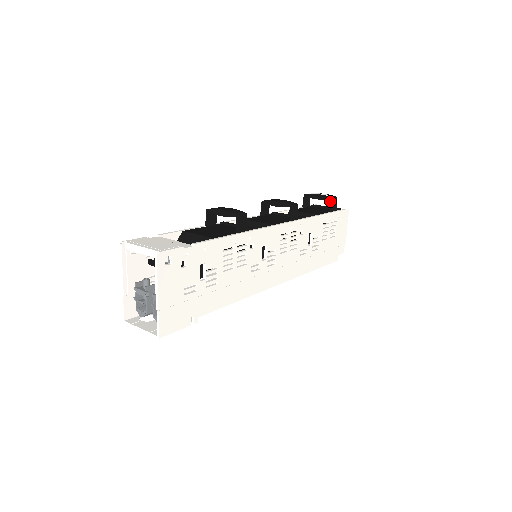
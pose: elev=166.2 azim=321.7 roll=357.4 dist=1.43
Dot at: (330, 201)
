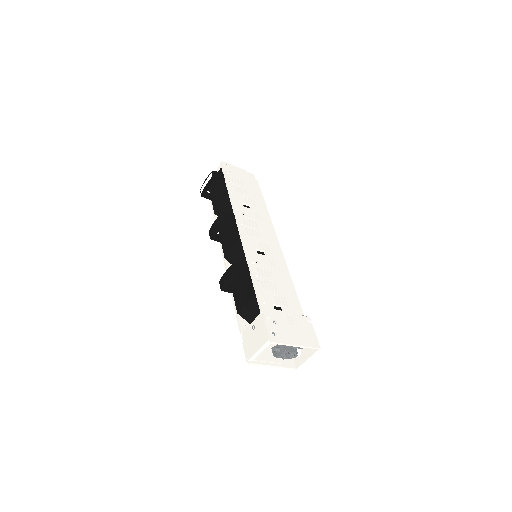
Dot at: occluded
